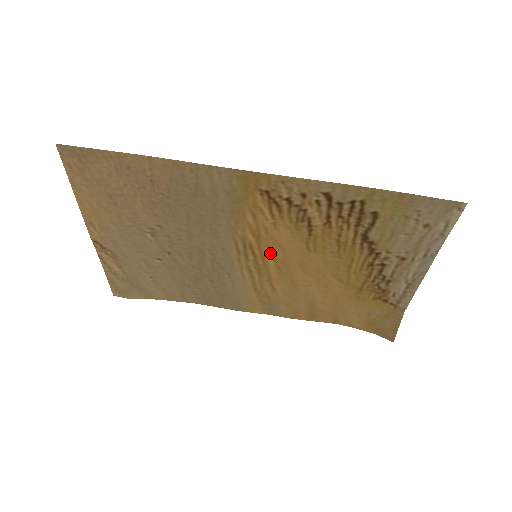
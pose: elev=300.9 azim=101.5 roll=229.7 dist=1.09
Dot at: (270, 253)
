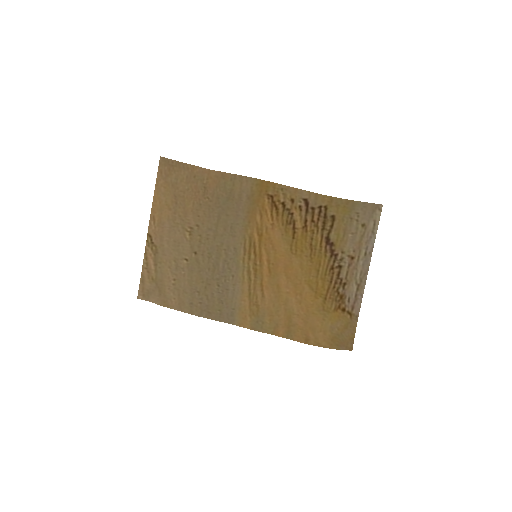
Dot at: (266, 253)
